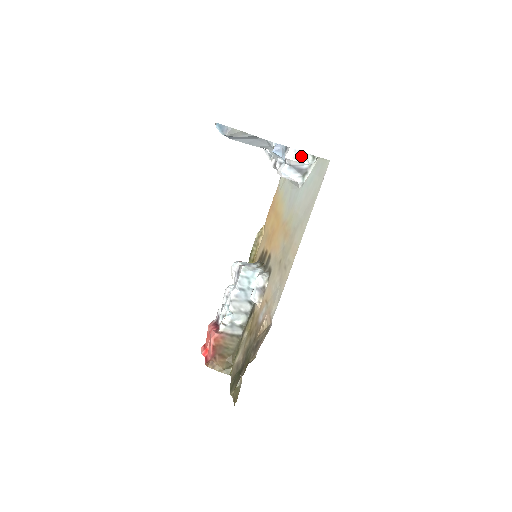
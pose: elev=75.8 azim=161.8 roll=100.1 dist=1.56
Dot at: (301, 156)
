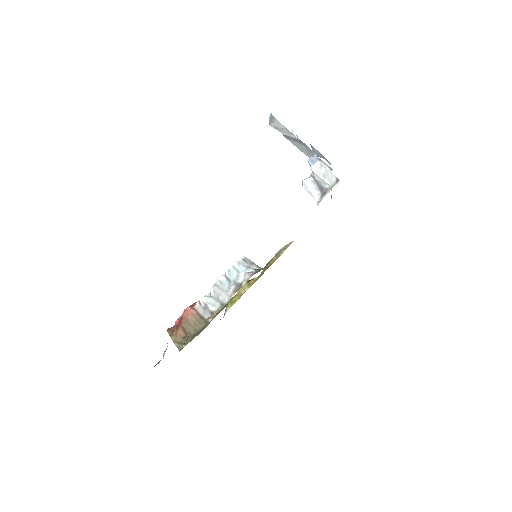
Dot at: (325, 173)
